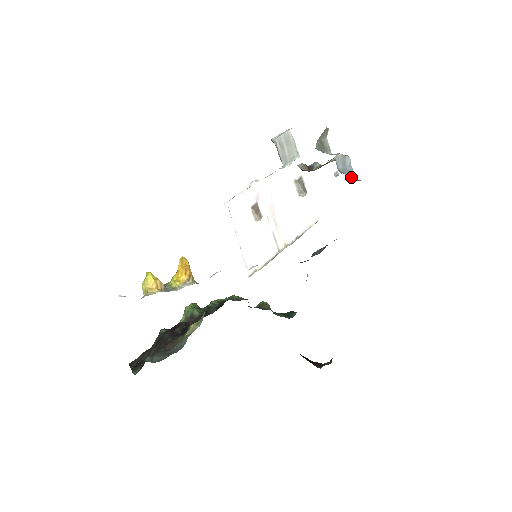
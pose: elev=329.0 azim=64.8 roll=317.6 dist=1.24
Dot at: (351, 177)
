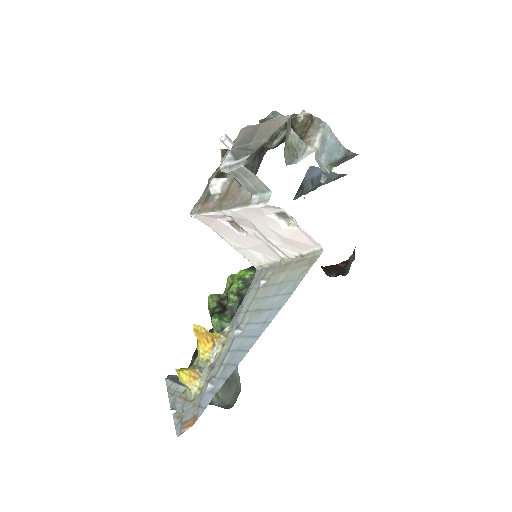
Dot at: (338, 152)
